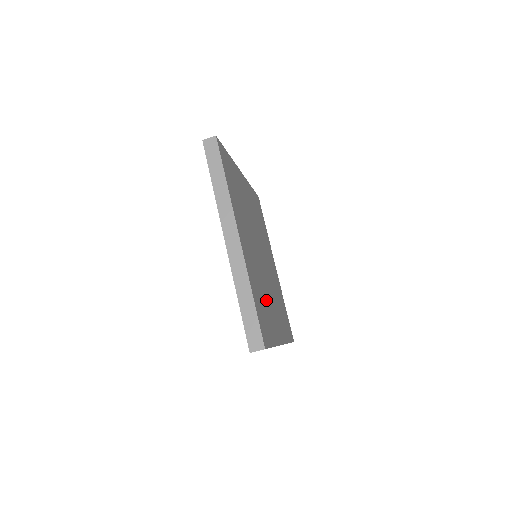
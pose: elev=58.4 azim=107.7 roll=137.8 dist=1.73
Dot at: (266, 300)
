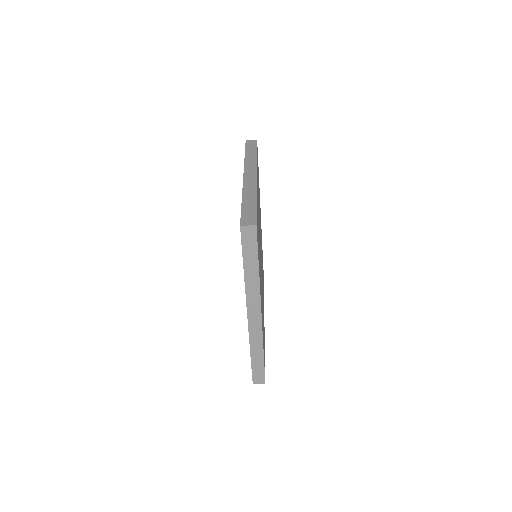
Dot at: occluded
